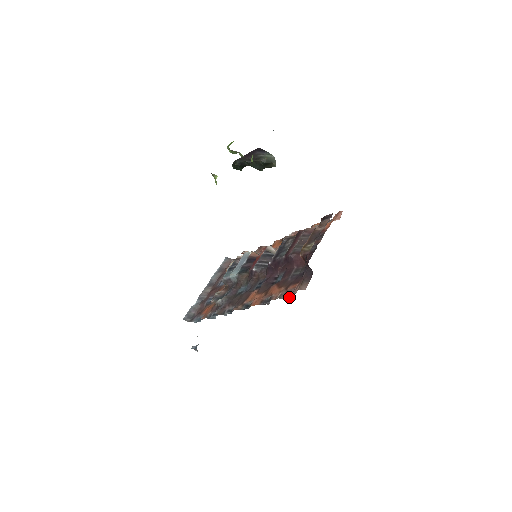
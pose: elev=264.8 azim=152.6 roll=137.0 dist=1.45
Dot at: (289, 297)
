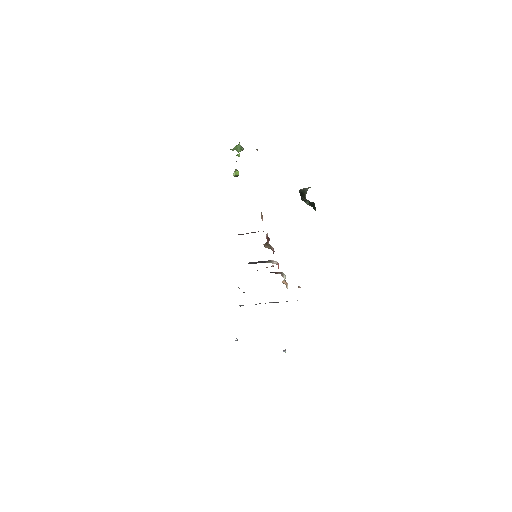
Dot at: occluded
